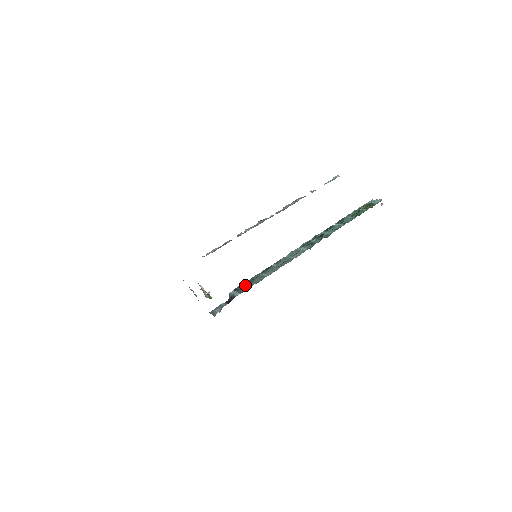
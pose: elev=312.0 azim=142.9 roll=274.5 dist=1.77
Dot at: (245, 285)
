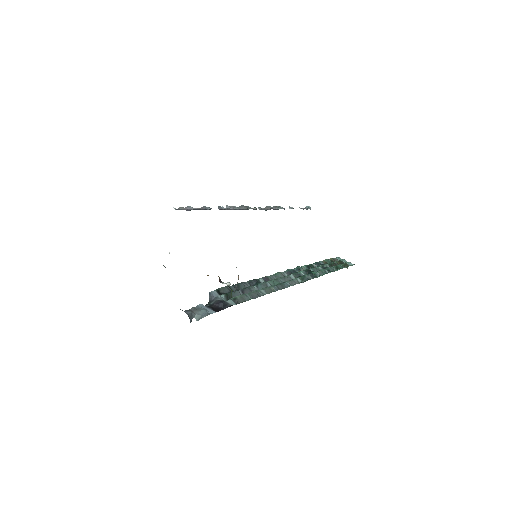
Dot at: (235, 292)
